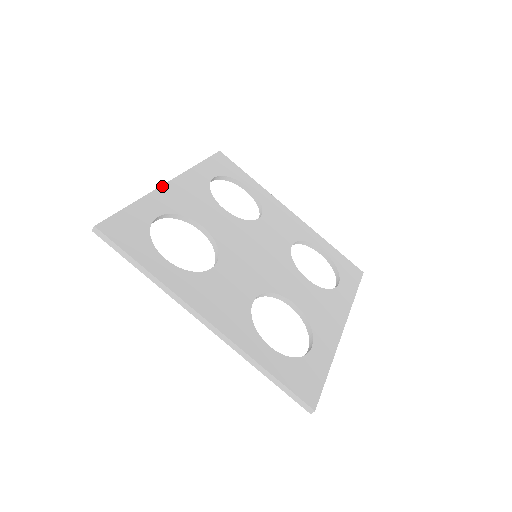
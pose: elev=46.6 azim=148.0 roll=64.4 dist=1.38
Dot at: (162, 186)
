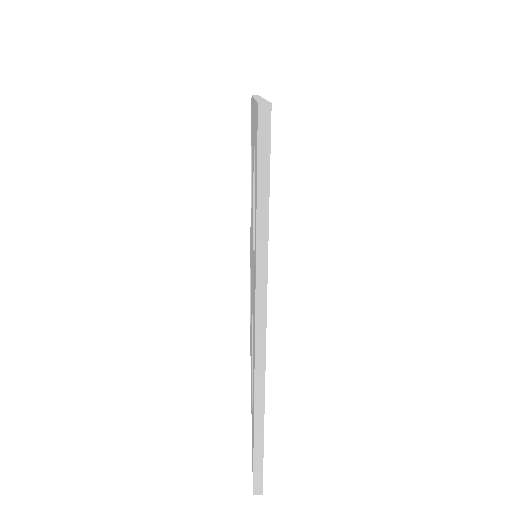
Dot at: occluded
